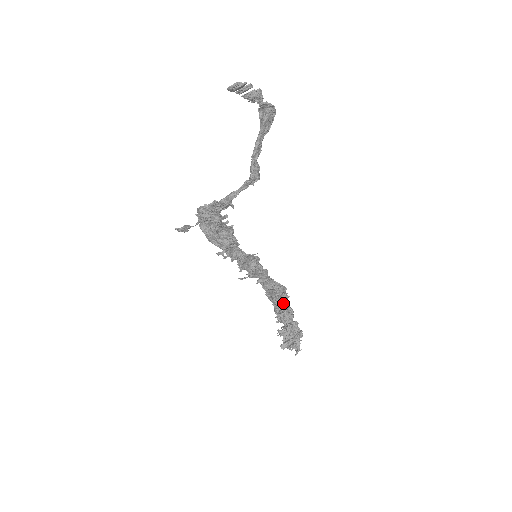
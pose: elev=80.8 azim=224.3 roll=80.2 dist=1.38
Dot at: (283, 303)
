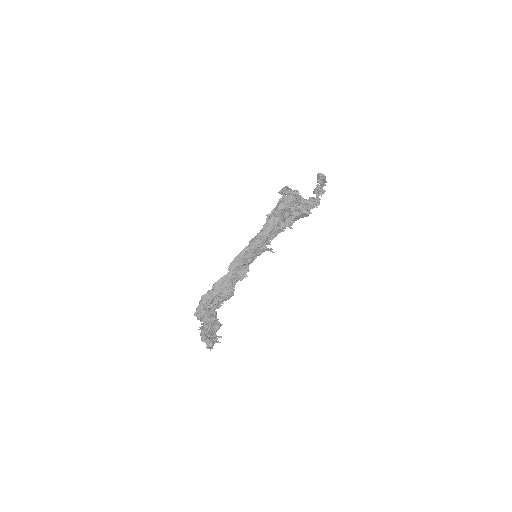
Dot at: (215, 308)
